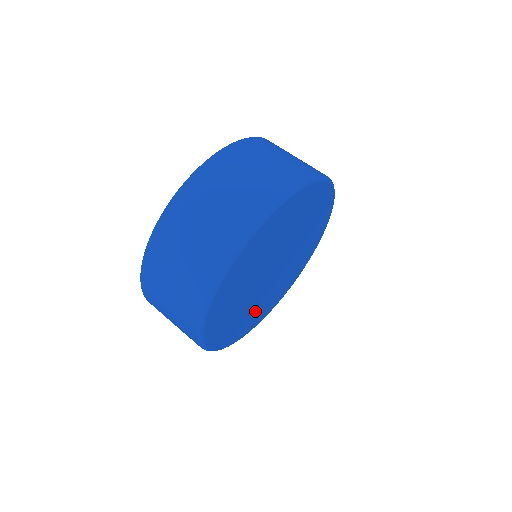
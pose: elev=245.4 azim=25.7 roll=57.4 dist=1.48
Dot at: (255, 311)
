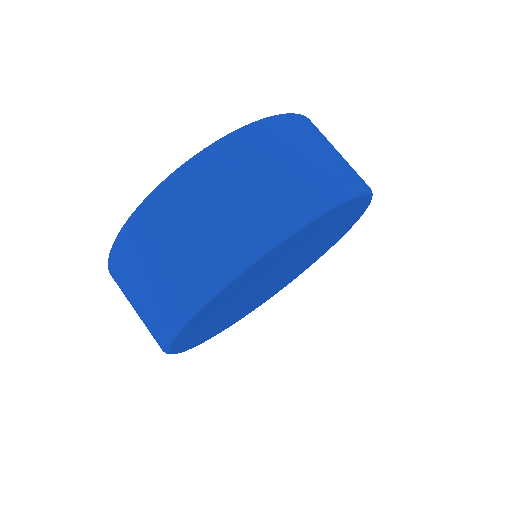
Dot at: (292, 275)
